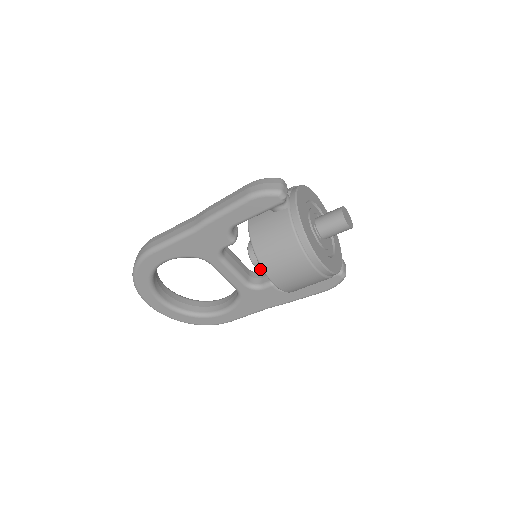
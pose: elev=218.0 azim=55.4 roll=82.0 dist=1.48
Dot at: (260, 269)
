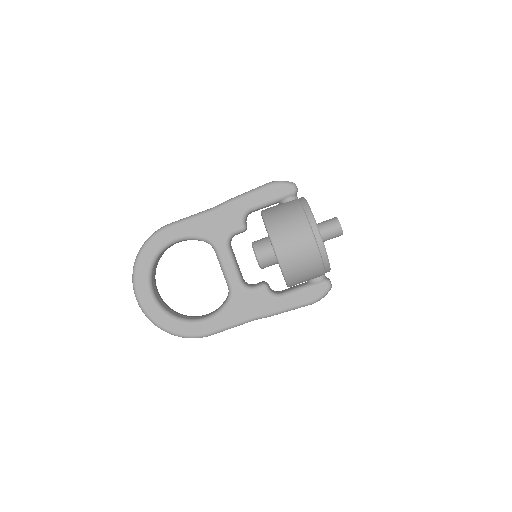
Dot at: (259, 261)
